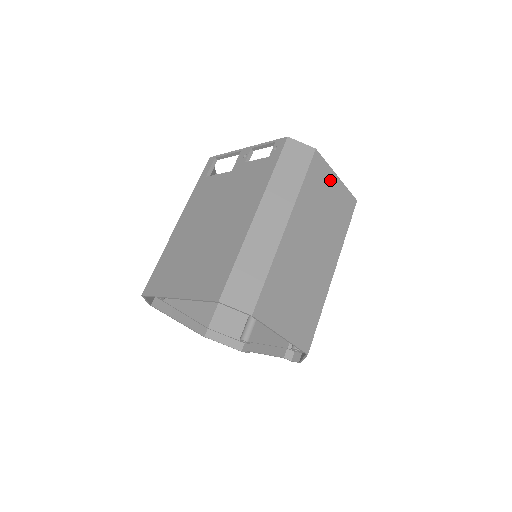
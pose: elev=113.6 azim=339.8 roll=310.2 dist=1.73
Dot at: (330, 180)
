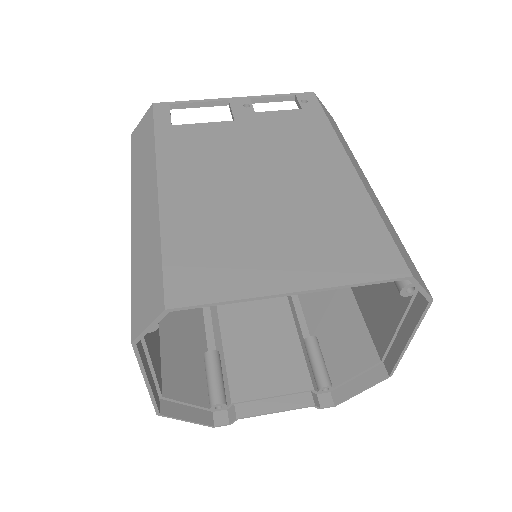
Dot at: occluded
